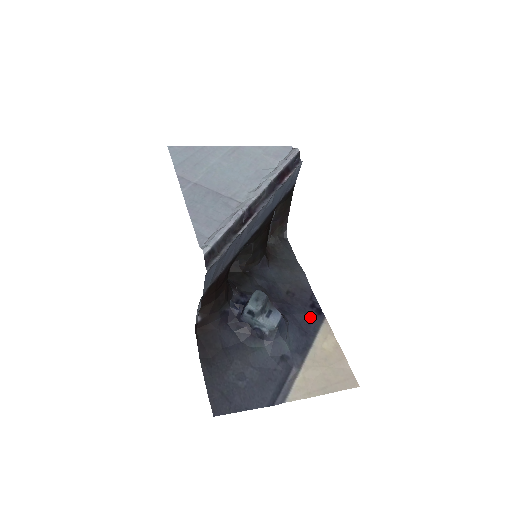
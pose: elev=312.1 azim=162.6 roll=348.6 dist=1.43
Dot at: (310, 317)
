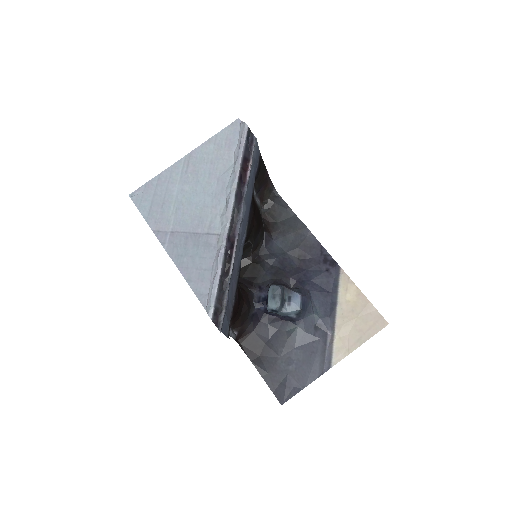
Dot at: (327, 274)
